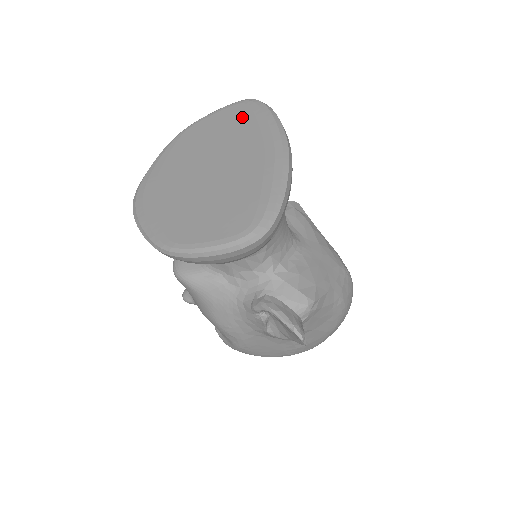
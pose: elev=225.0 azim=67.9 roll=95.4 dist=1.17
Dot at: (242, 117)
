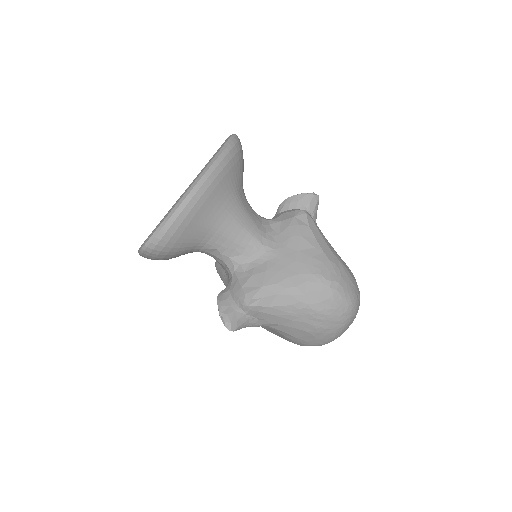
Dot at: occluded
